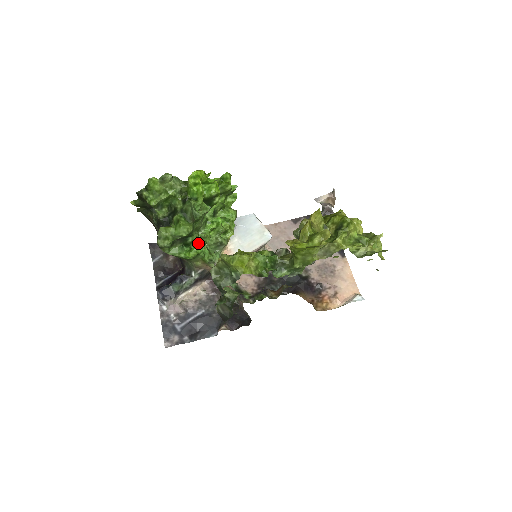
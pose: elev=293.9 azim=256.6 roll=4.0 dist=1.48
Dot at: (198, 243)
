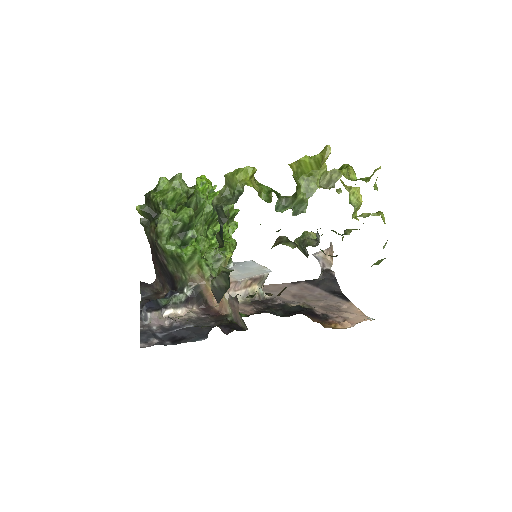
Dot at: occluded
